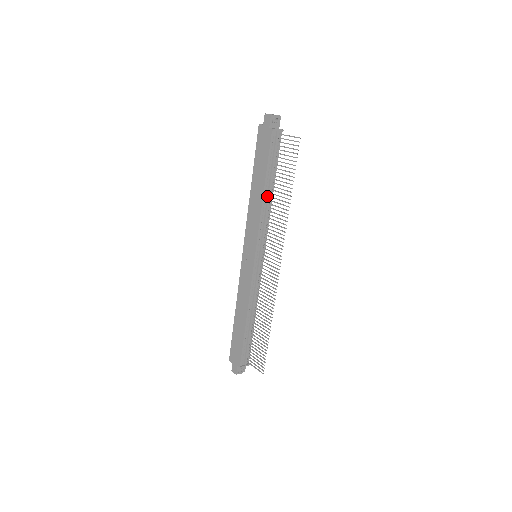
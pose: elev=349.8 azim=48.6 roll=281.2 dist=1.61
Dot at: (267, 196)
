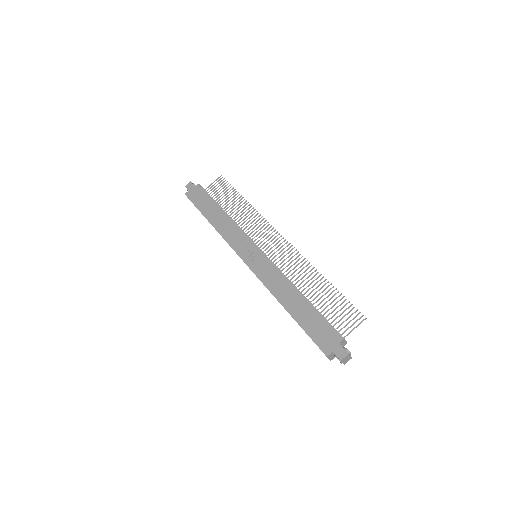
Dot at: occluded
